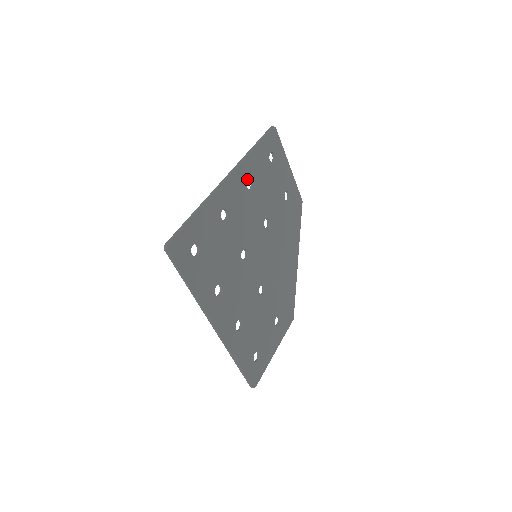
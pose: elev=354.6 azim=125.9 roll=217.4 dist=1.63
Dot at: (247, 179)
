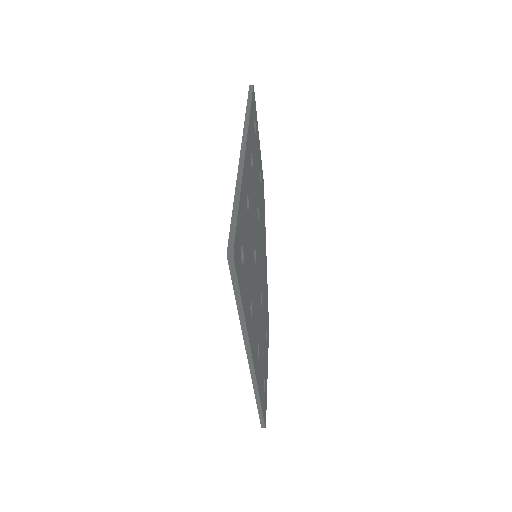
Dot at: (250, 152)
